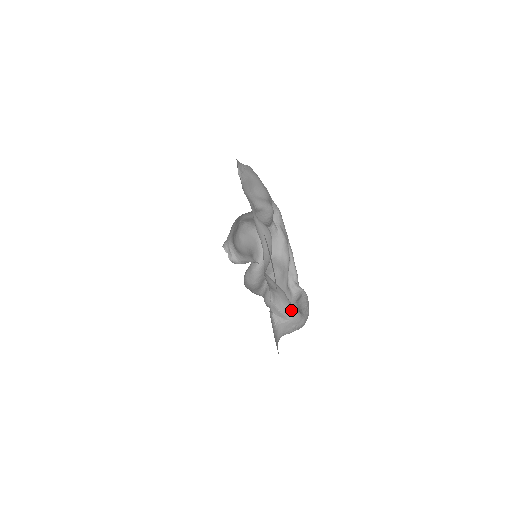
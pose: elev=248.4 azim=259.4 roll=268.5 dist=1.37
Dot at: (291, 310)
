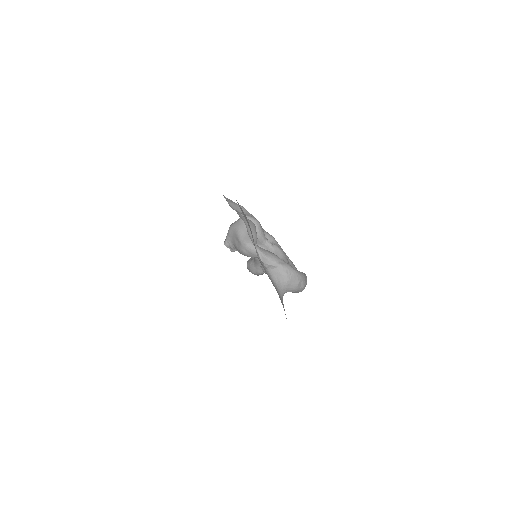
Dot at: (278, 259)
